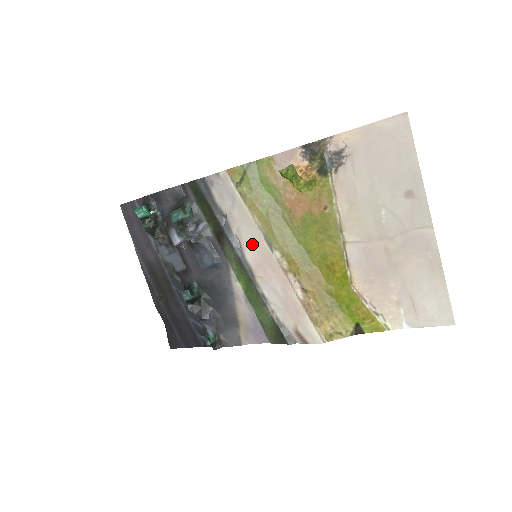
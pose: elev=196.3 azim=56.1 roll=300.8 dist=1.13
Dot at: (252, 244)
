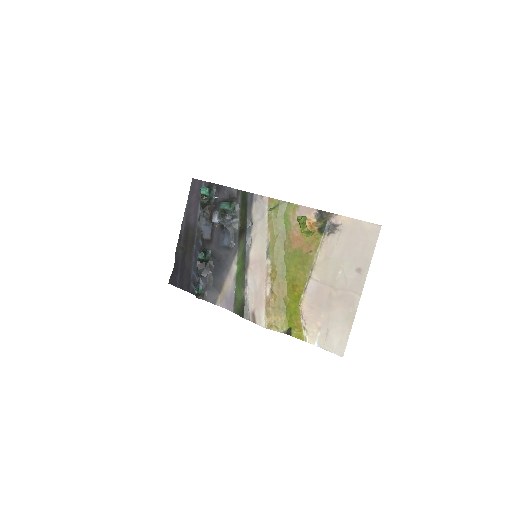
Dot at: (258, 248)
